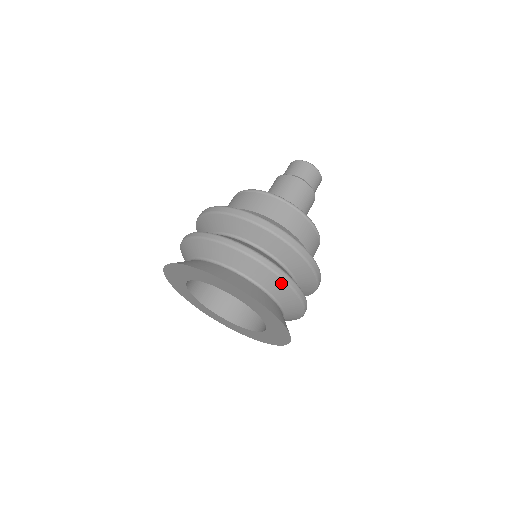
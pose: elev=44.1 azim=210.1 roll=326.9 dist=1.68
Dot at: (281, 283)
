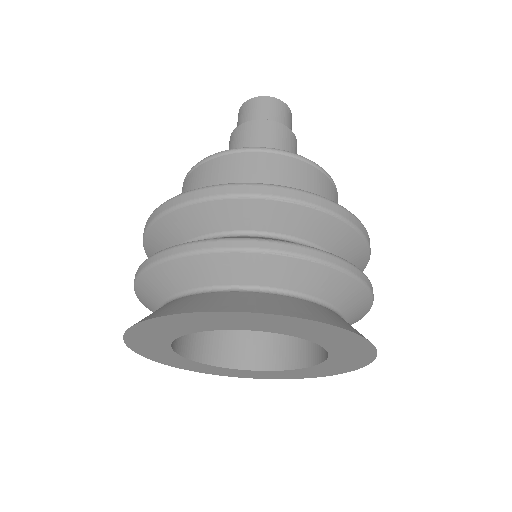
Dot at: (225, 258)
